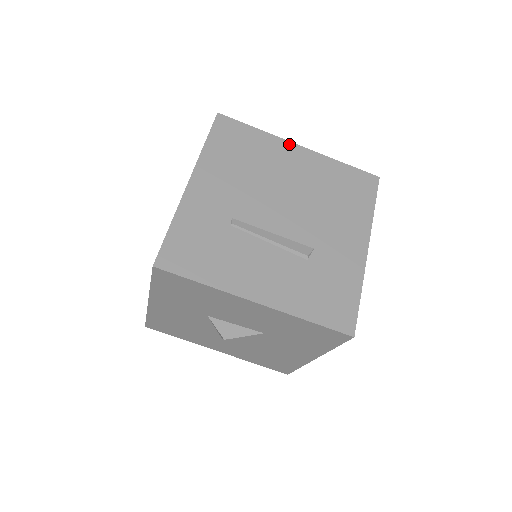
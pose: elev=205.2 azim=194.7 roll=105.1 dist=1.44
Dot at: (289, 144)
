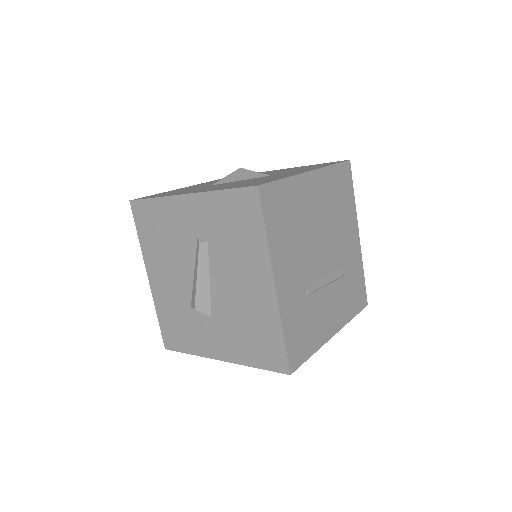
Dot at: (306, 176)
